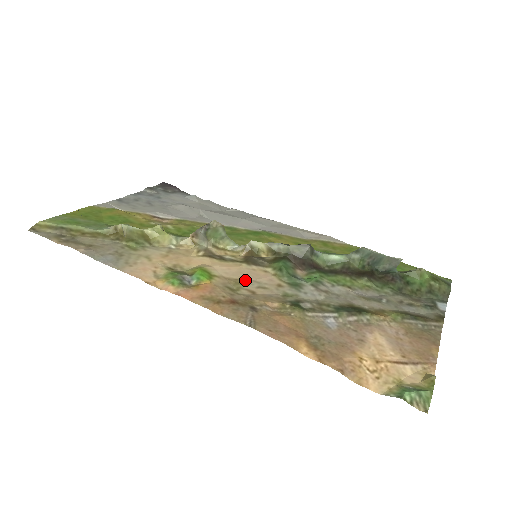
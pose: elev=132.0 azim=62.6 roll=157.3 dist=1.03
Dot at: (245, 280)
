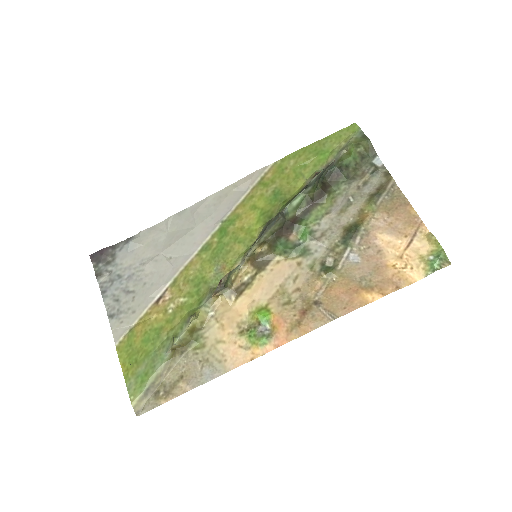
Dot at: (282, 286)
